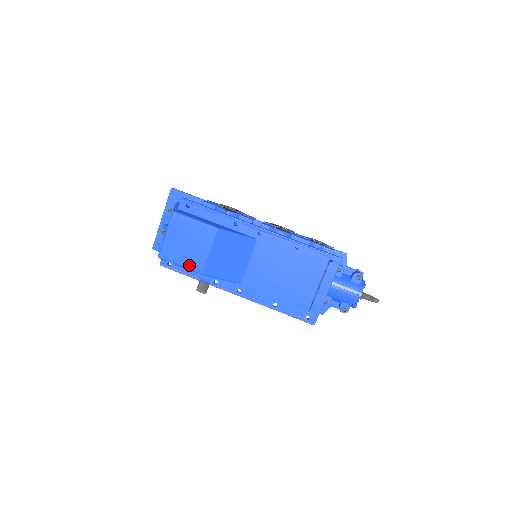
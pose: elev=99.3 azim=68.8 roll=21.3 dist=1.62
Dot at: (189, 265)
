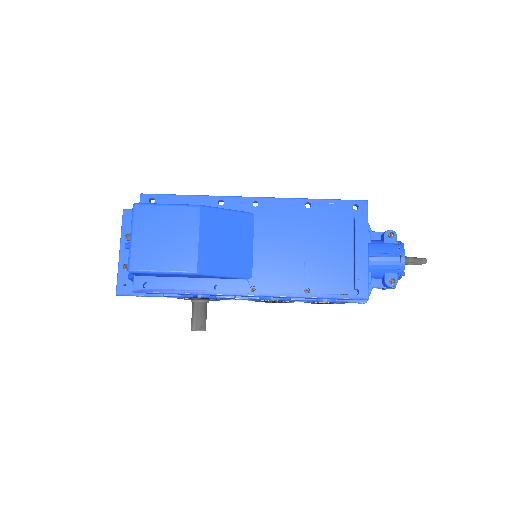
Dot at: (175, 267)
